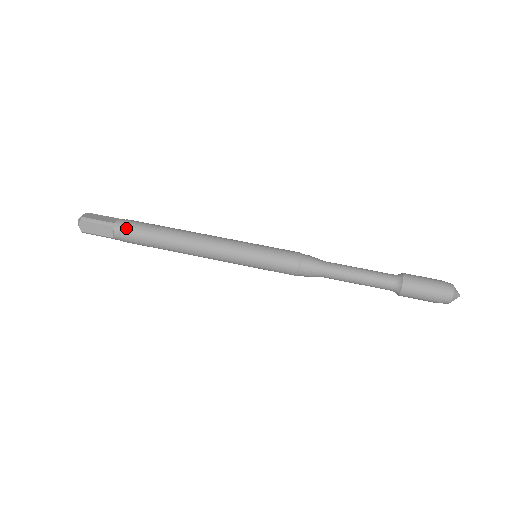
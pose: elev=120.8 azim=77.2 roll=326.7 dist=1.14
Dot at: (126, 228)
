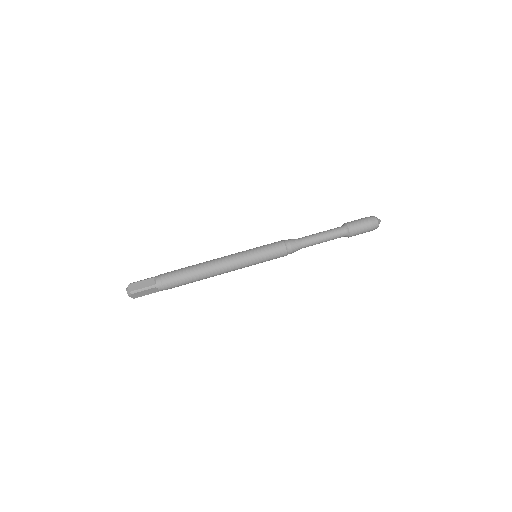
Dot at: (166, 284)
